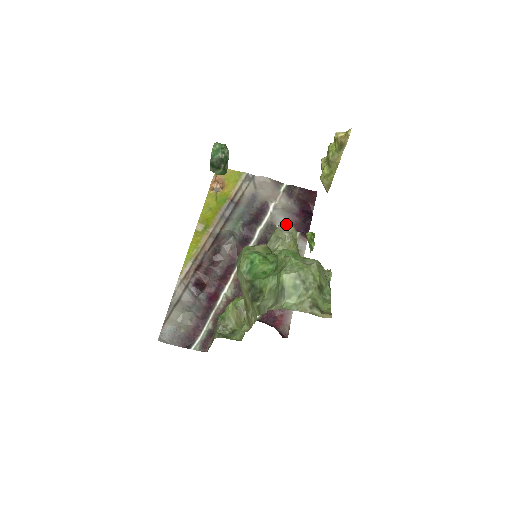
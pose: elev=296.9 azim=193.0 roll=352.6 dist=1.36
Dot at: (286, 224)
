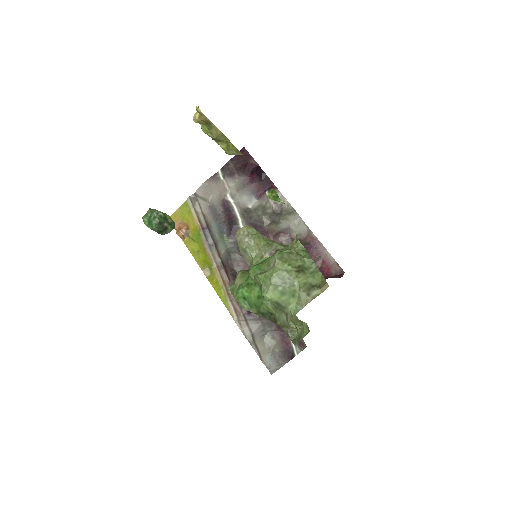
Dot at: (239, 231)
